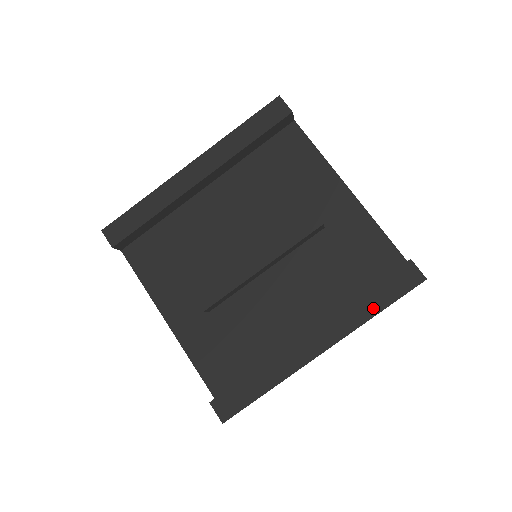
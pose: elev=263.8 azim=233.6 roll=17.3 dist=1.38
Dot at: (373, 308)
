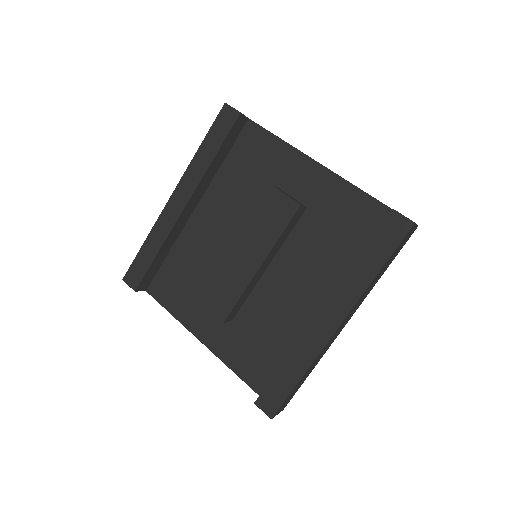
Dot at: (372, 269)
